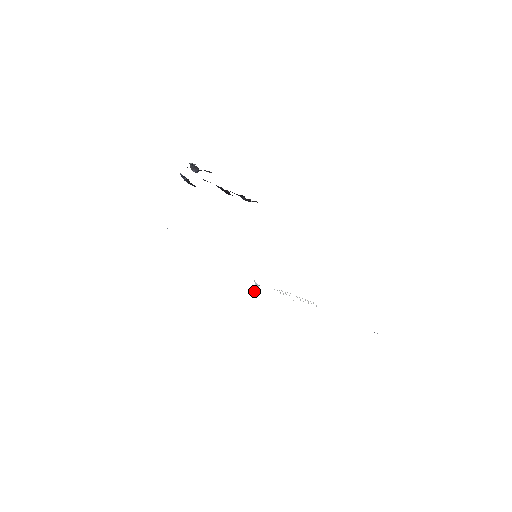
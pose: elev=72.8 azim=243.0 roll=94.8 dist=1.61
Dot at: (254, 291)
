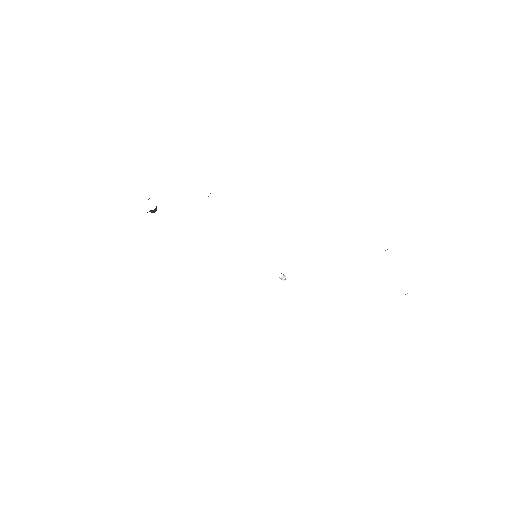
Dot at: occluded
